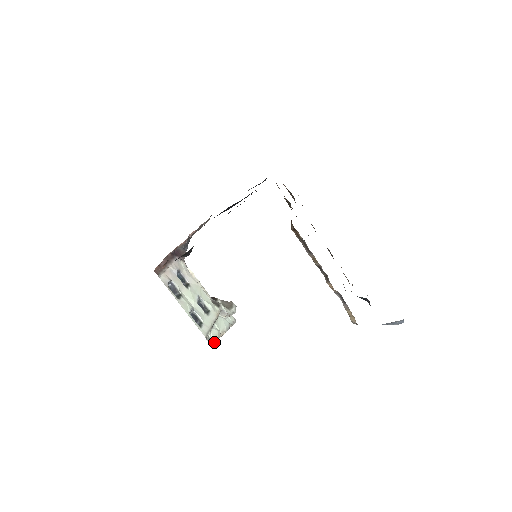
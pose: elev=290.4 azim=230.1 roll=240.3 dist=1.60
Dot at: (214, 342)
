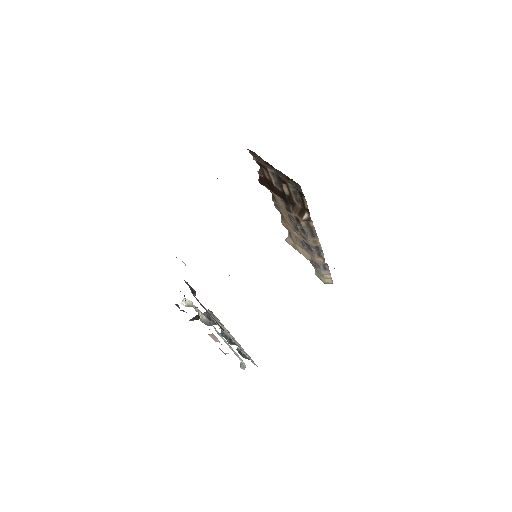
Dot at: (245, 365)
